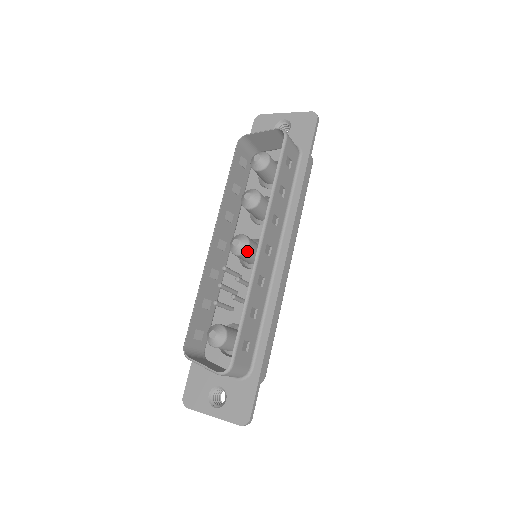
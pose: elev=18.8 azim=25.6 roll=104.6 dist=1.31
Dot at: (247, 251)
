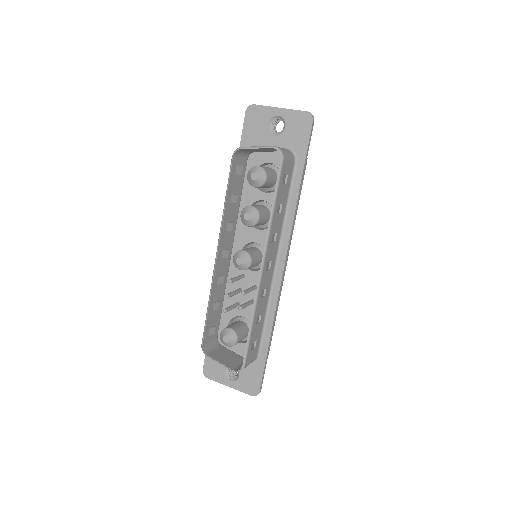
Dot at: (250, 267)
